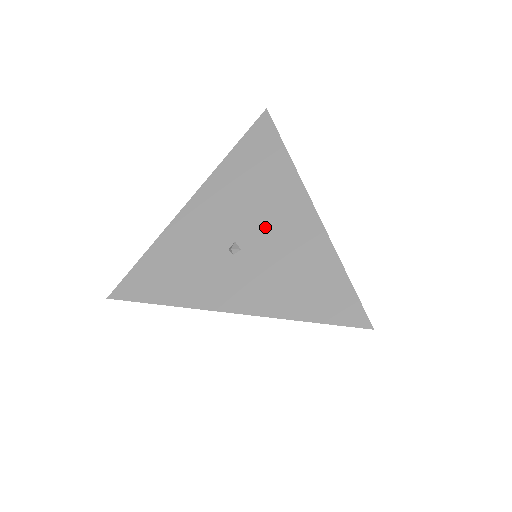
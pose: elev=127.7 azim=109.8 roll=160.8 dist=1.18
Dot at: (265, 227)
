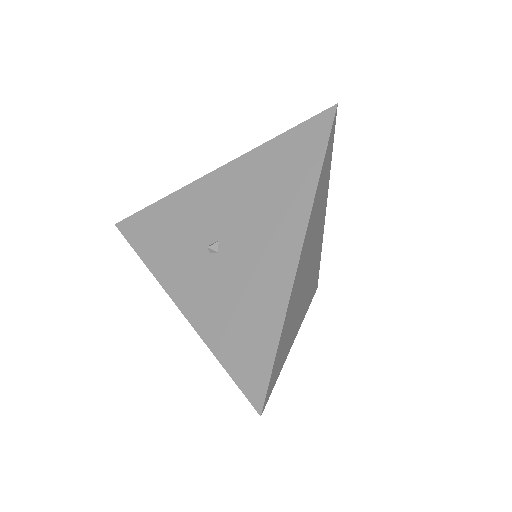
Dot at: (248, 244)
